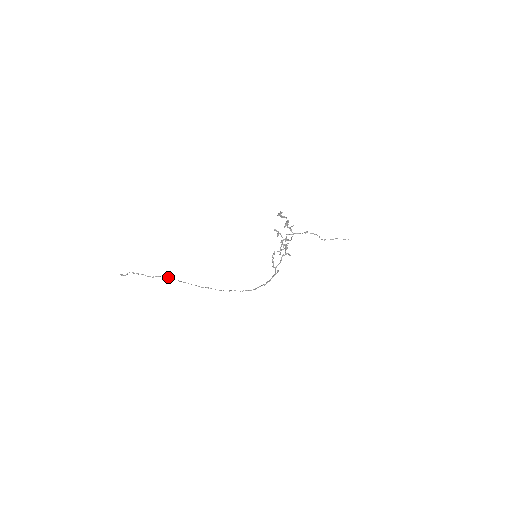
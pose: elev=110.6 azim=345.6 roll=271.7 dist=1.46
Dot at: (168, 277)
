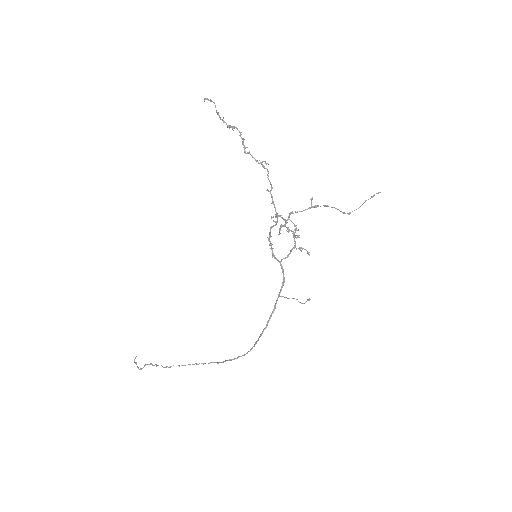
Dot at: occluded
